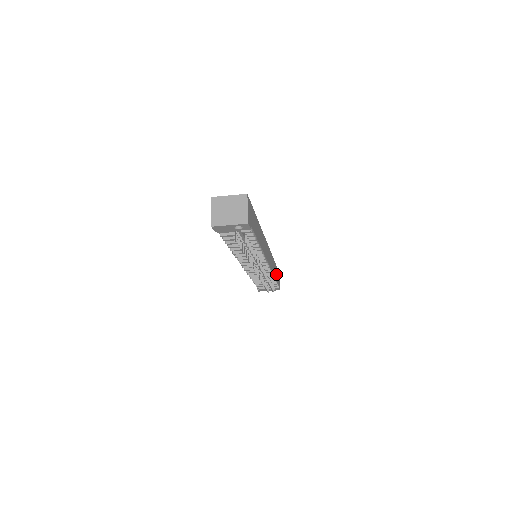
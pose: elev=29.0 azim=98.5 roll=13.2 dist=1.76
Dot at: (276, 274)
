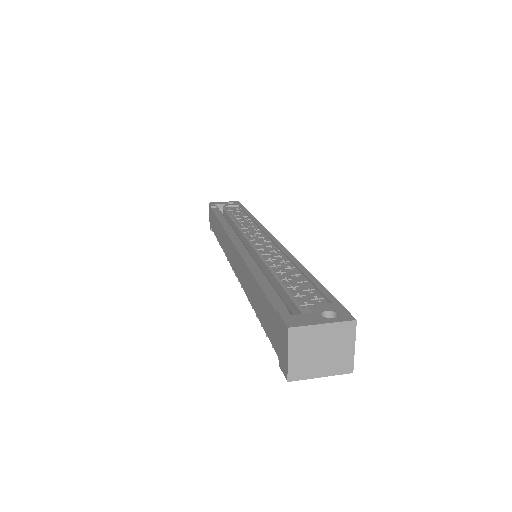
Dot at: occluded
